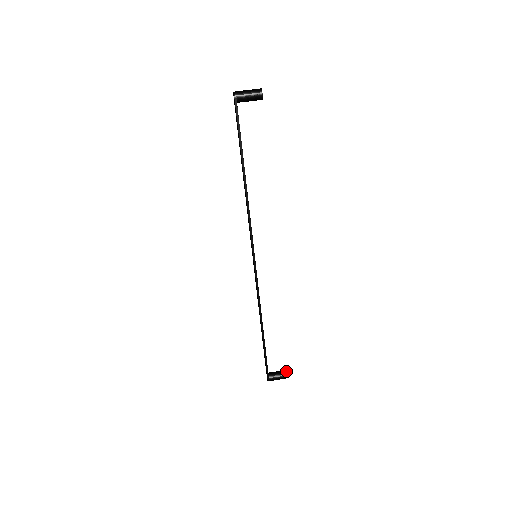
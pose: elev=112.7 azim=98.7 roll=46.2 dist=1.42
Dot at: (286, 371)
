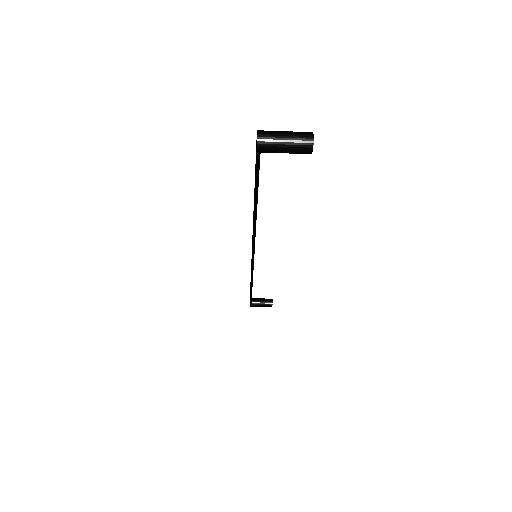
Dot at: (270, 303)
